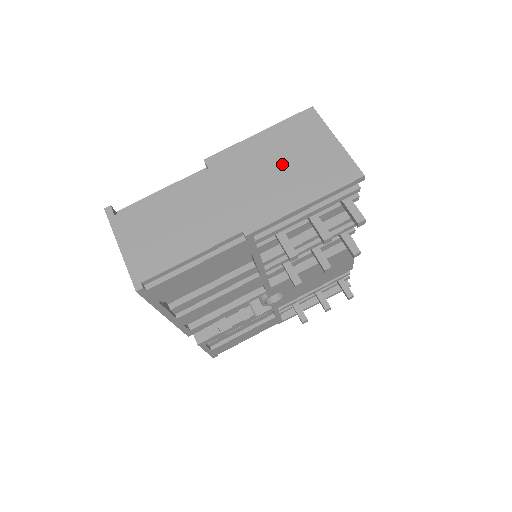
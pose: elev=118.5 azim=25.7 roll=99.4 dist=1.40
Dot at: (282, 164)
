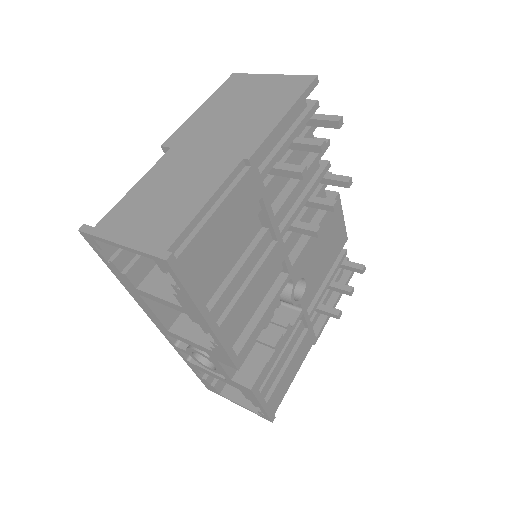
Dot at: (239, 108)
